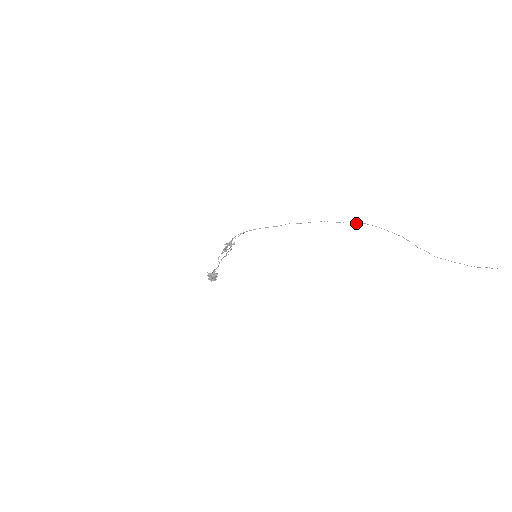
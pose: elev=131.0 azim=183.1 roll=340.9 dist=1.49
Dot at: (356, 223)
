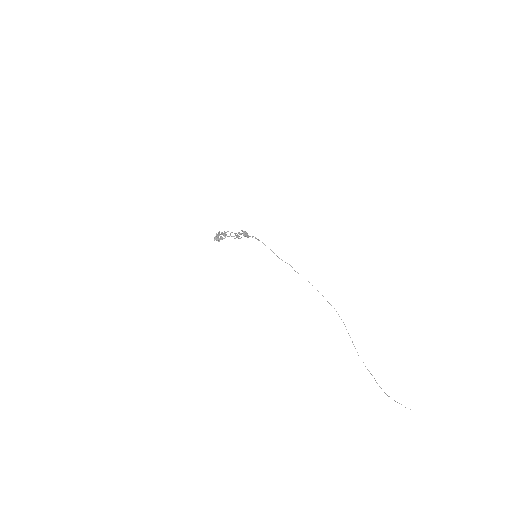
Dot at: occluded
